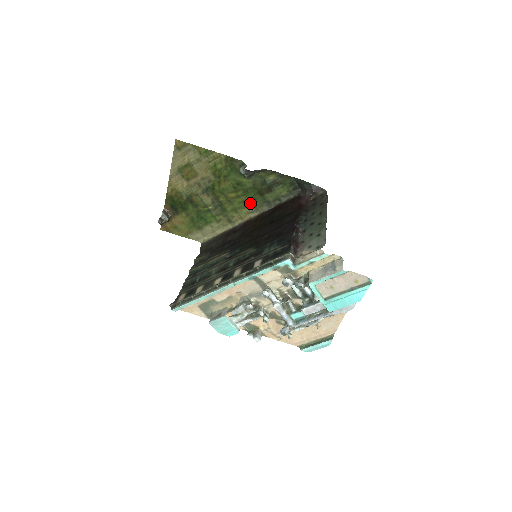
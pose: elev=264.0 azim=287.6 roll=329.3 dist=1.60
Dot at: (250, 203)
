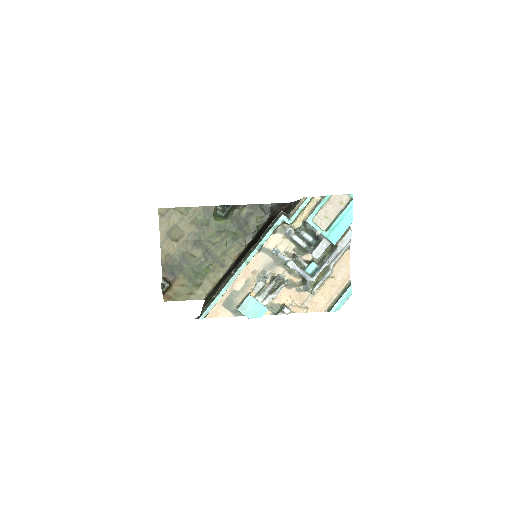
Dot at: (234, 241)
